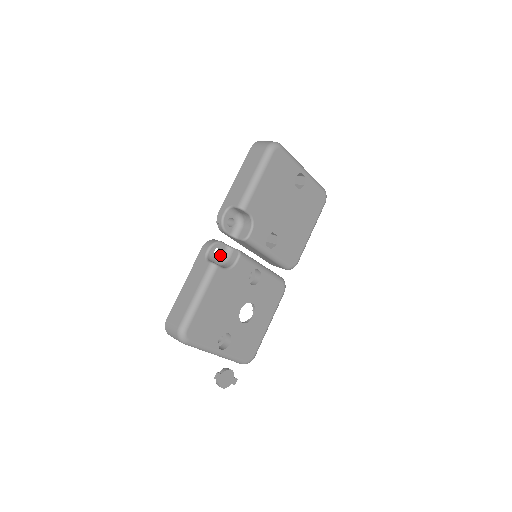
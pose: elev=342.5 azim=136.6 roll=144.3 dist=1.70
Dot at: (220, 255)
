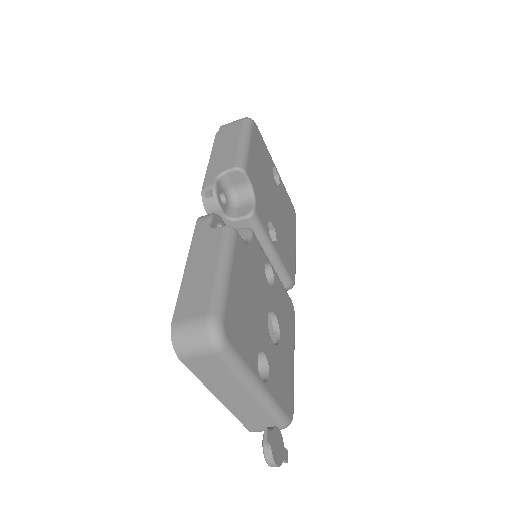
Dot at: occluded
